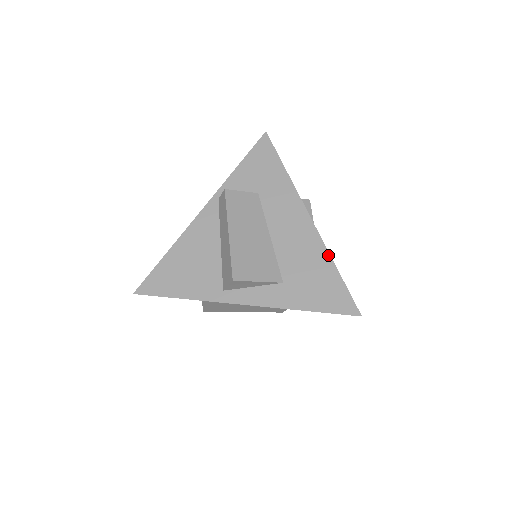
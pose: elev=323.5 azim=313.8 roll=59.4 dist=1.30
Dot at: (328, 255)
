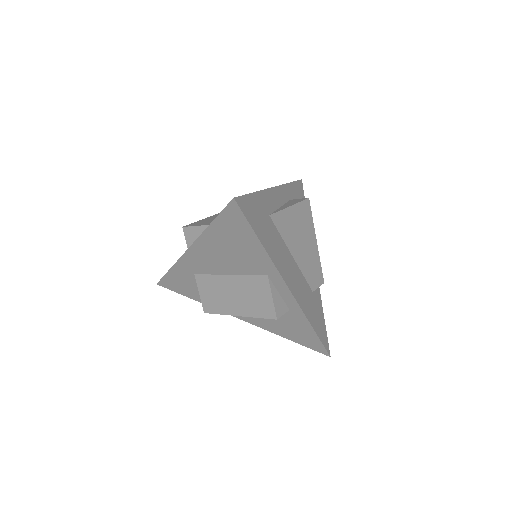
Dot at: (259, 191)
